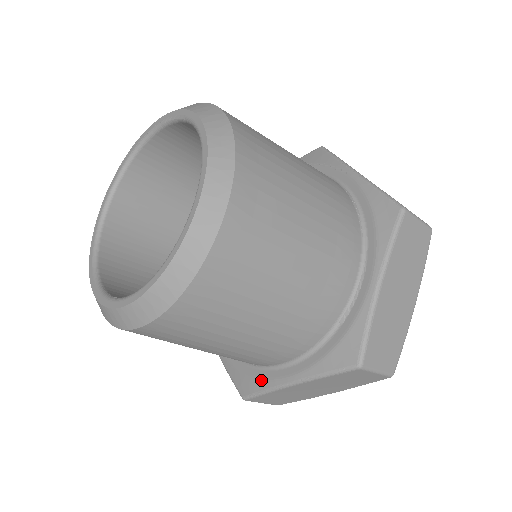
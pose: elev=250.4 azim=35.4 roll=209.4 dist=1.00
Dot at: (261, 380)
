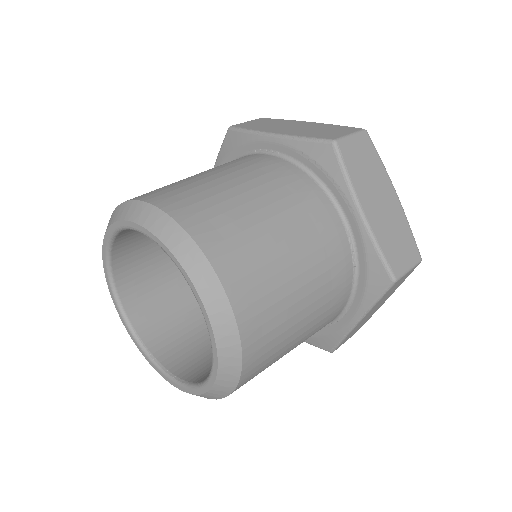
Dot at: occluded
